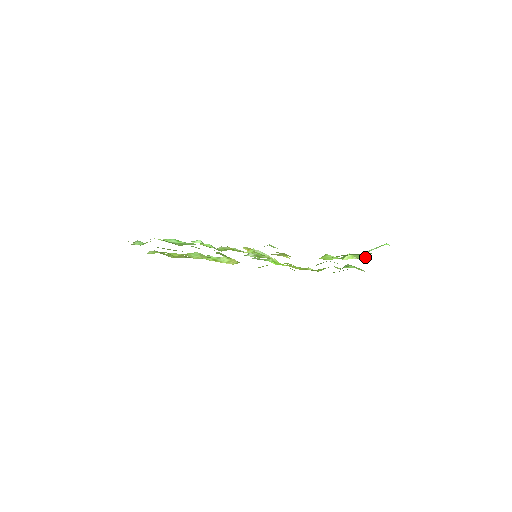
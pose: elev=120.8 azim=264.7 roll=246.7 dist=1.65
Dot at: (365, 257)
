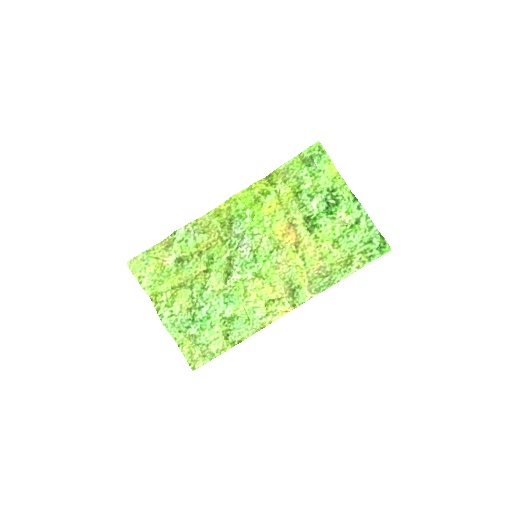
Dot at: (350, 204)
